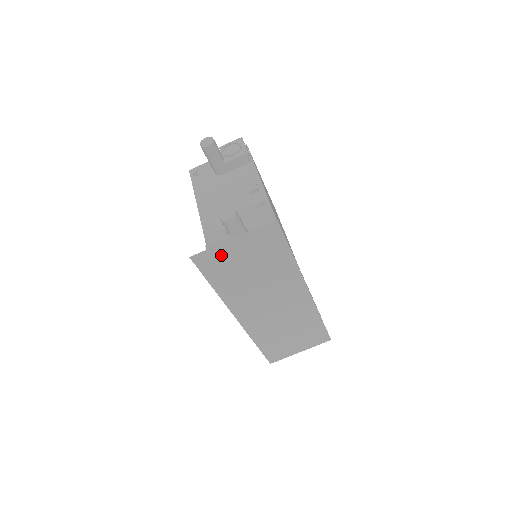
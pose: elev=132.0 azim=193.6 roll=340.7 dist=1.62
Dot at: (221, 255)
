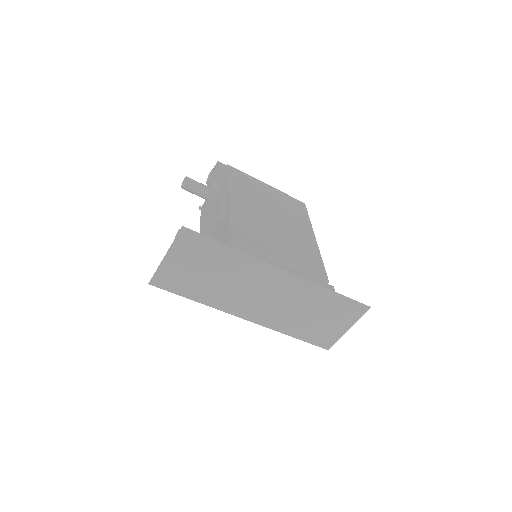
Dot at: (170, 272)
